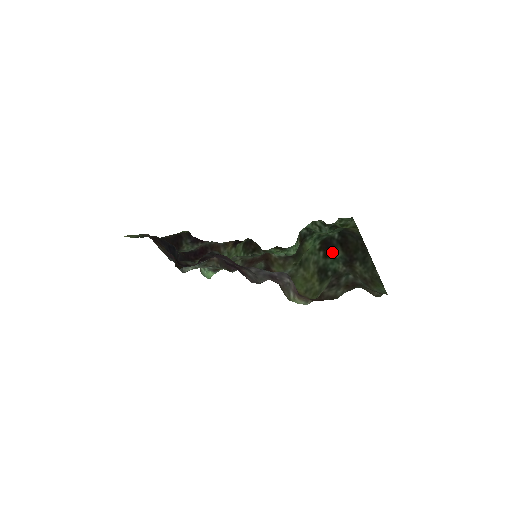
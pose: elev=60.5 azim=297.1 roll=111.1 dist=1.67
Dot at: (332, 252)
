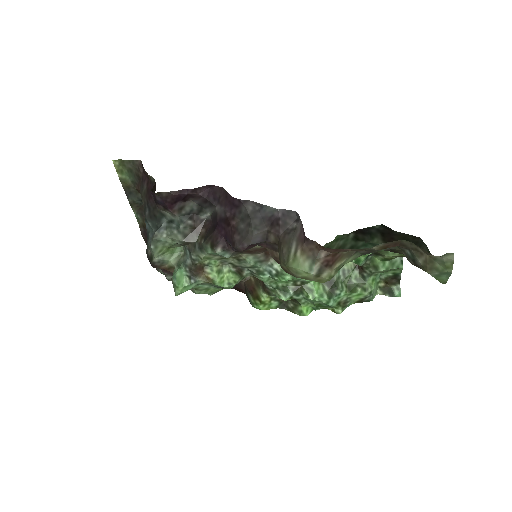
Dot at: (367, 239)
